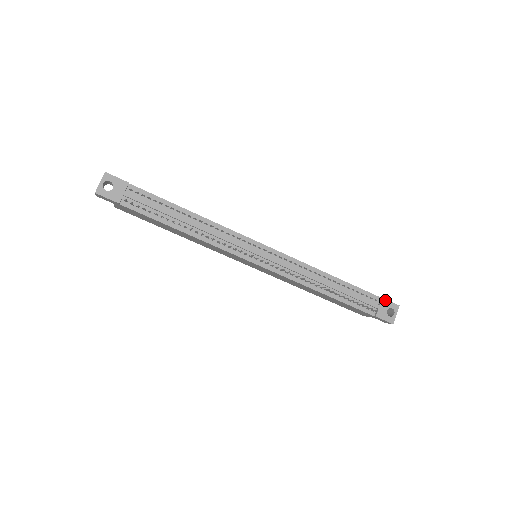
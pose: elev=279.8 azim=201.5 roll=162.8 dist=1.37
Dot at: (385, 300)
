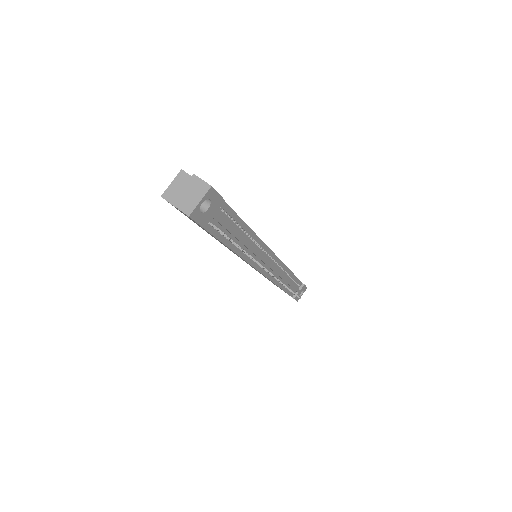
Dot at: (305, 286)
